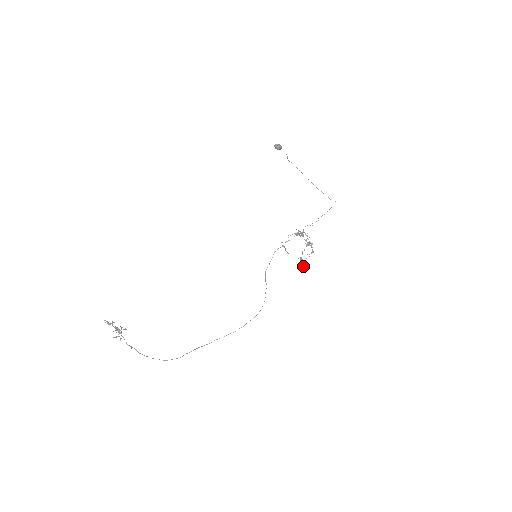
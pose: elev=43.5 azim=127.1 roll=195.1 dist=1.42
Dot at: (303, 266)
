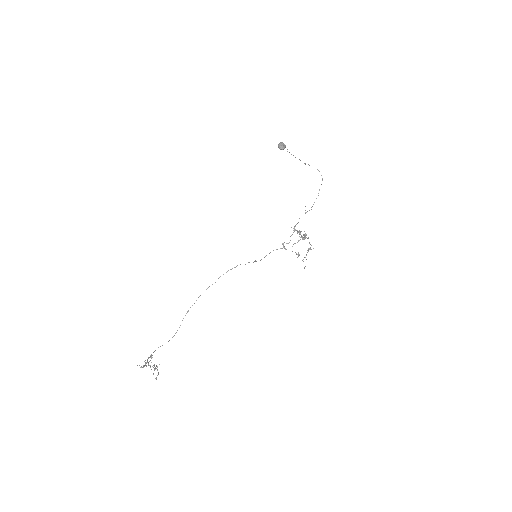
Dot at: (304, 267)
